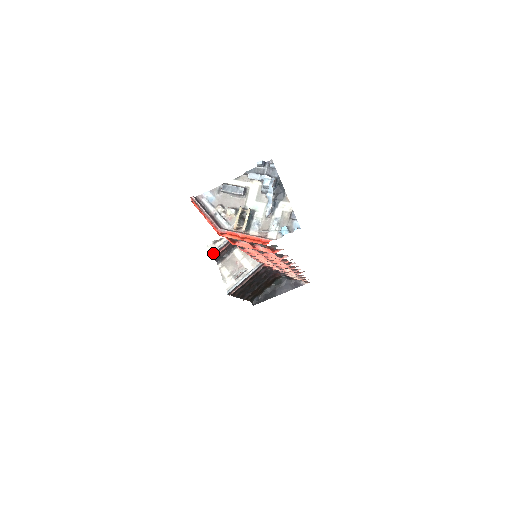
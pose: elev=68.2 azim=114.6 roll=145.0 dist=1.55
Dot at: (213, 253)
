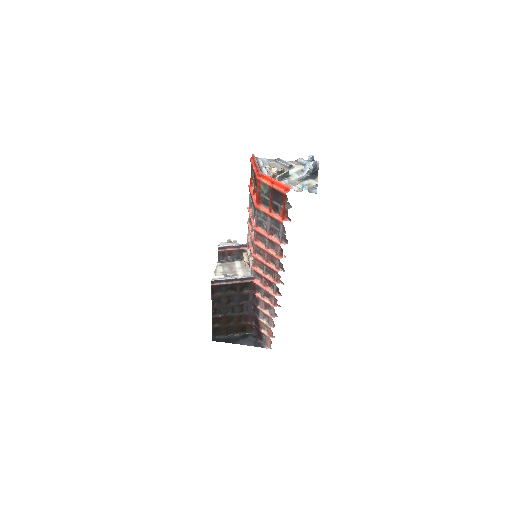
Dot at: (223, 246)
